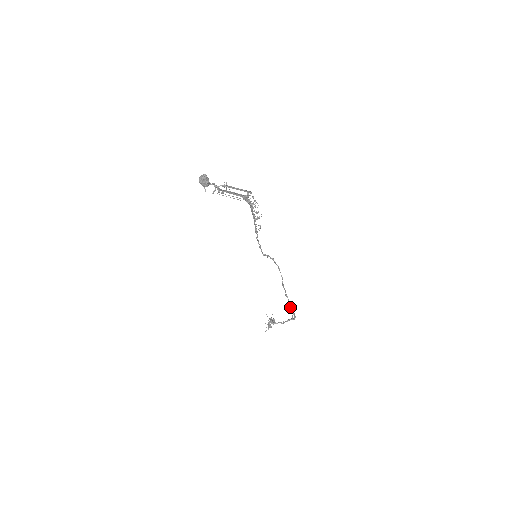
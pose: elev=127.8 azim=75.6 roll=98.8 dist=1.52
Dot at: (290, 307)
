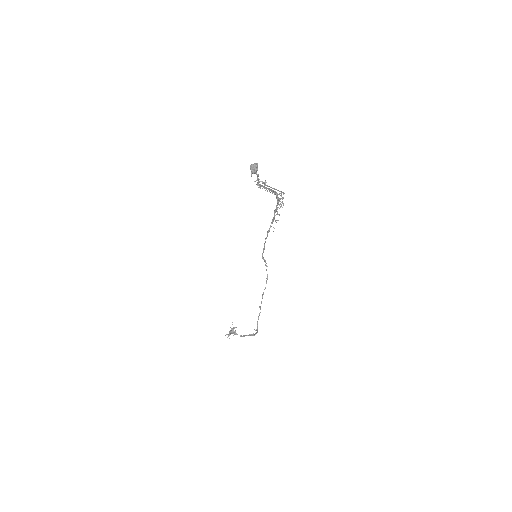
Dot at: occluded
